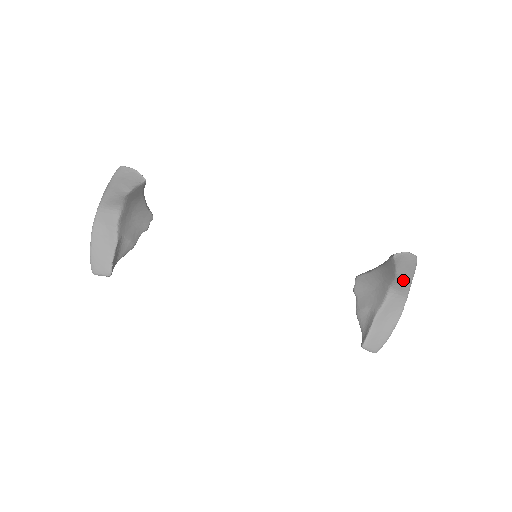
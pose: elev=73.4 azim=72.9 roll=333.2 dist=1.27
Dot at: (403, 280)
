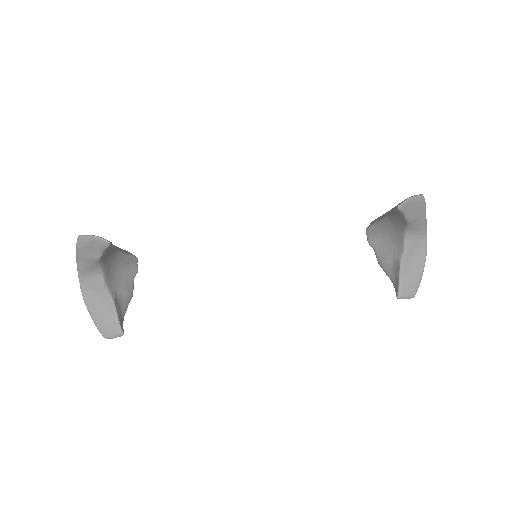
Dot at: (416, 222)
